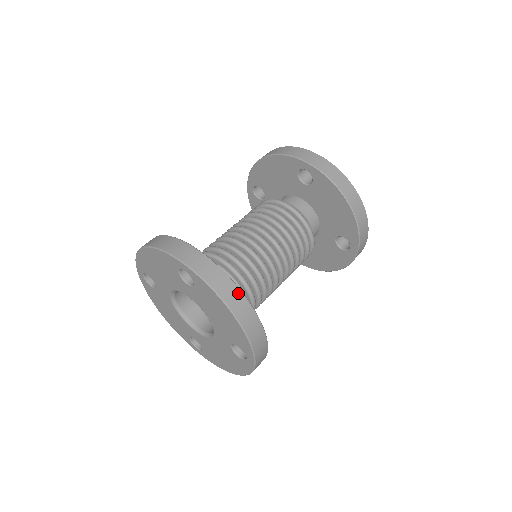
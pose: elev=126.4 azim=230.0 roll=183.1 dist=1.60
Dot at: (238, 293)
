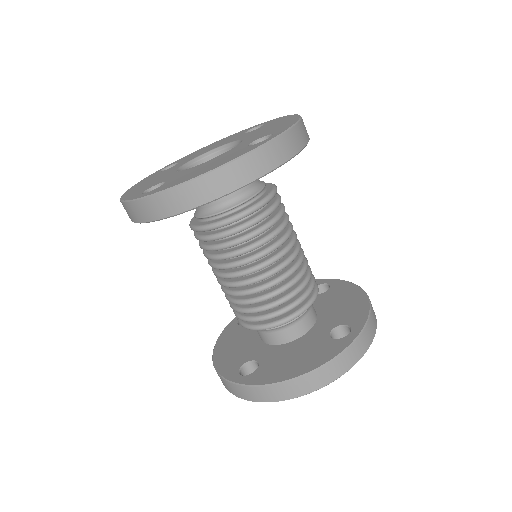
Dot at: occluded
